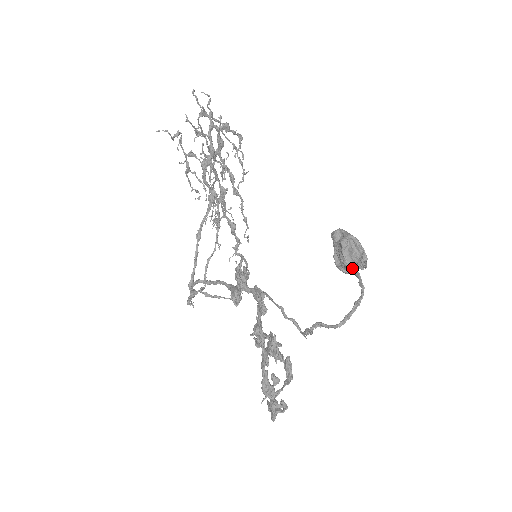
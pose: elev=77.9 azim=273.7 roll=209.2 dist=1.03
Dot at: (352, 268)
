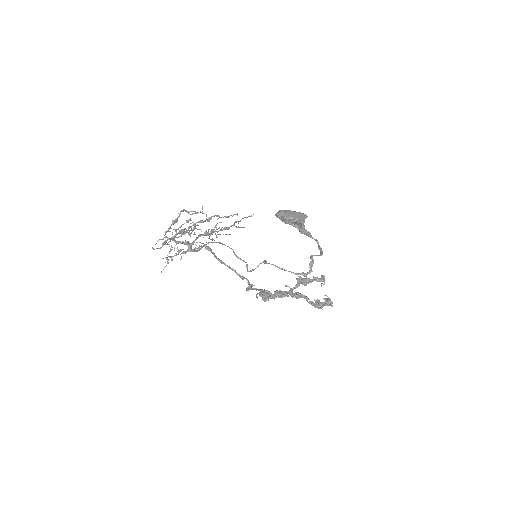
Dot at: occluded
